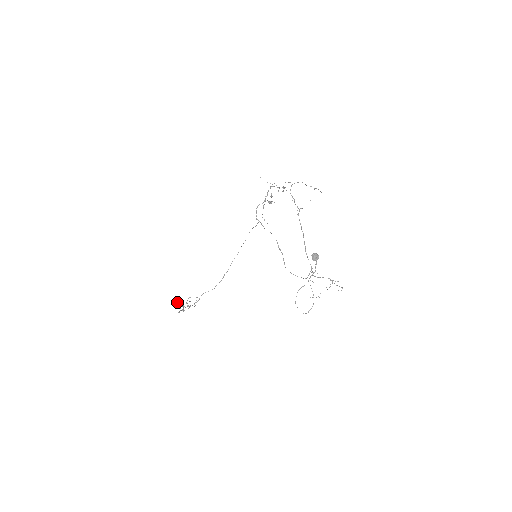
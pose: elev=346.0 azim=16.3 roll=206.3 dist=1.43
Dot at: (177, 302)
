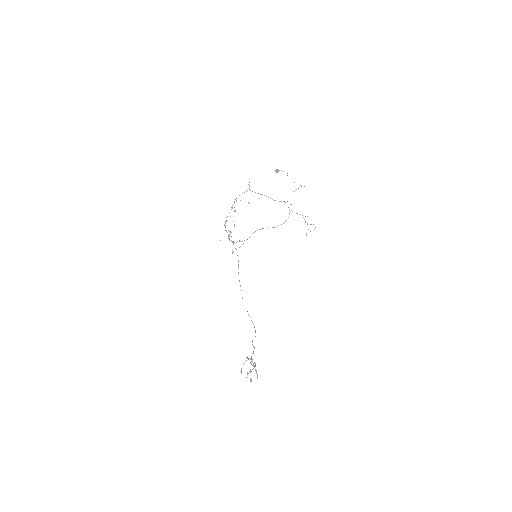
Dot at: (241, 373)
